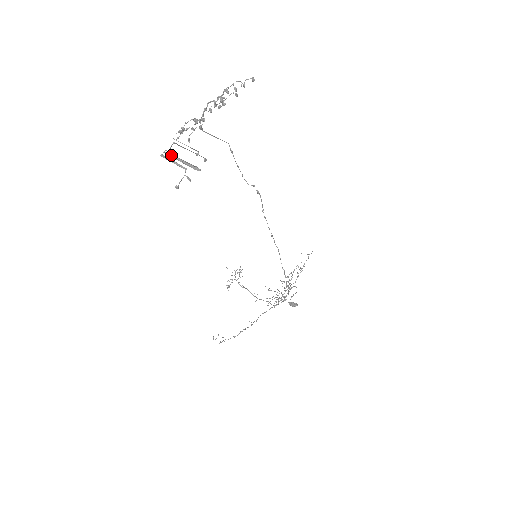
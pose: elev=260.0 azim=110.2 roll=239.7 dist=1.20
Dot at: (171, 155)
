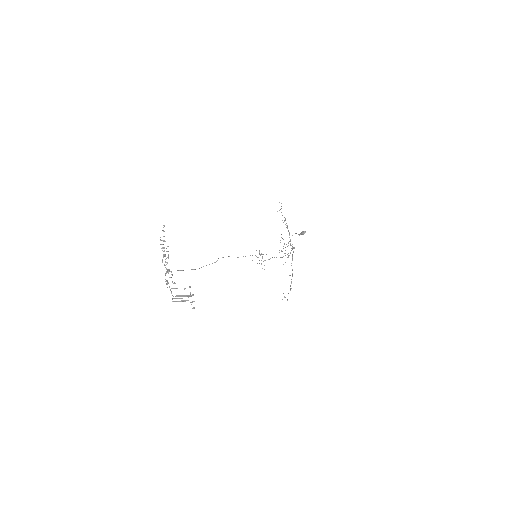
Dot at: occluded
